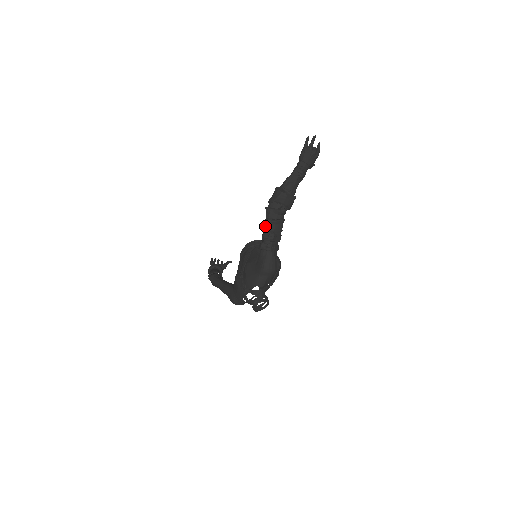
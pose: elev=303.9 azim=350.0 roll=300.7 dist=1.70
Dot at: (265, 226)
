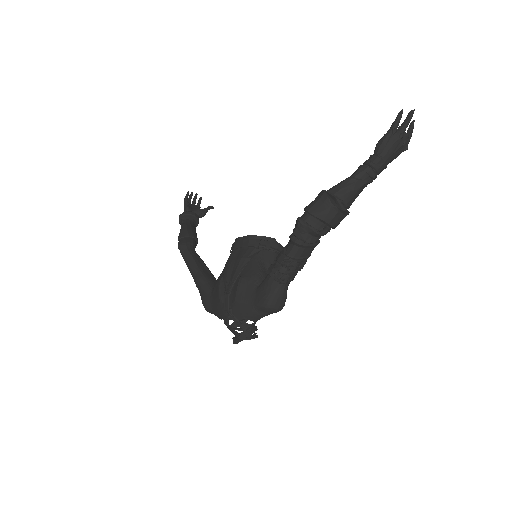
Dot at: occluded
